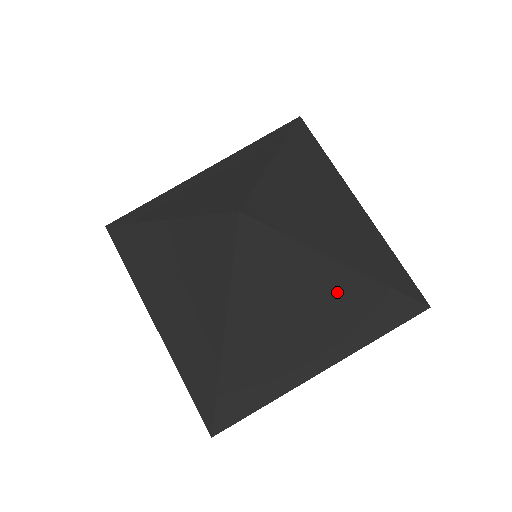
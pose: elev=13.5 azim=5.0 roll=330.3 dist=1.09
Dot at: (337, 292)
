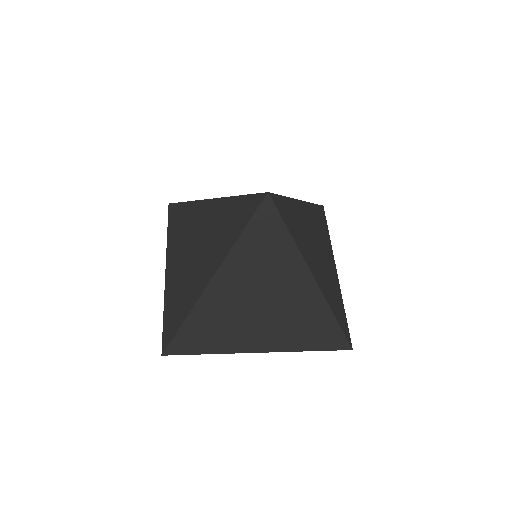
Dot at: (297, 289)
